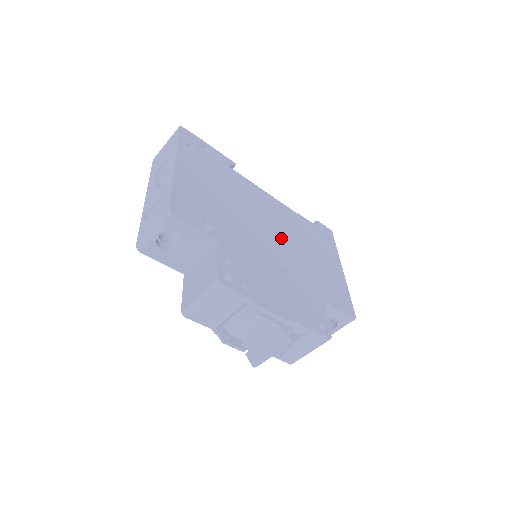
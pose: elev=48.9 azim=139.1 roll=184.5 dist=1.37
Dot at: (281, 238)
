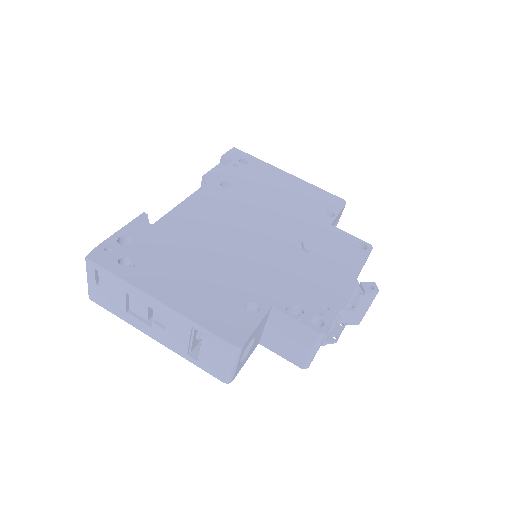
Dot at: (255, 222)
